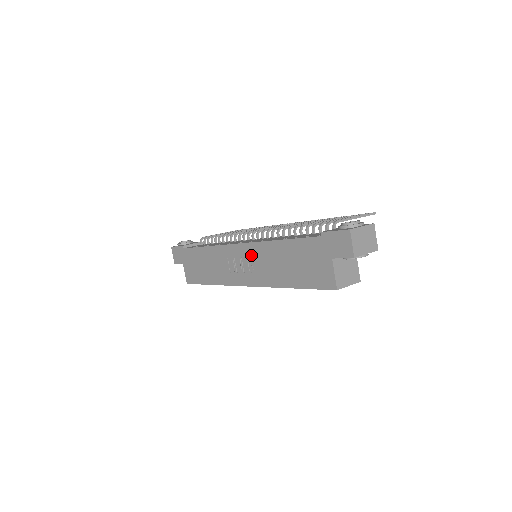
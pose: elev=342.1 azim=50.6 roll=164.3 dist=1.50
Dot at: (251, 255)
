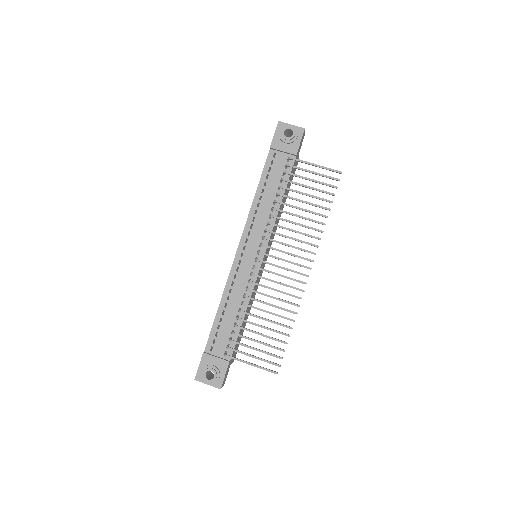
Dot at: occluded
